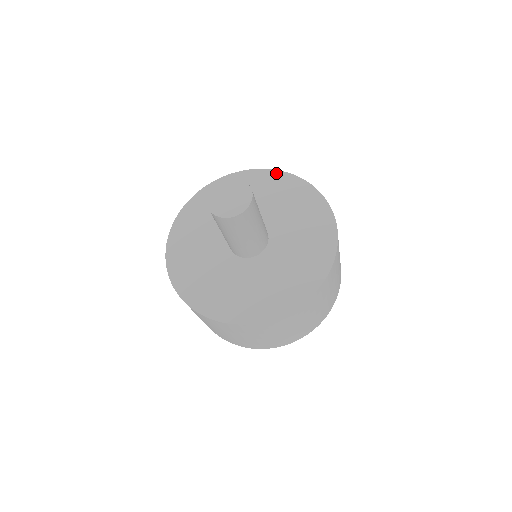
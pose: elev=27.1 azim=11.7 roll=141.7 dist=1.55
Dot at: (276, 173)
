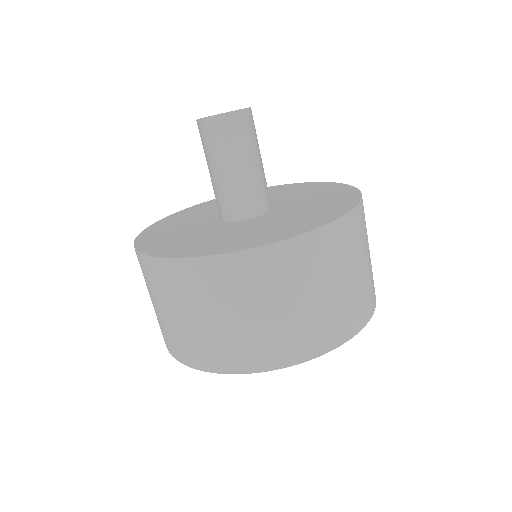
Dot at: (339, 185)
